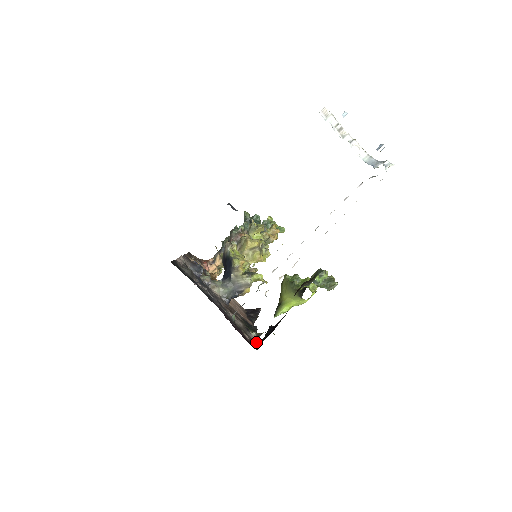
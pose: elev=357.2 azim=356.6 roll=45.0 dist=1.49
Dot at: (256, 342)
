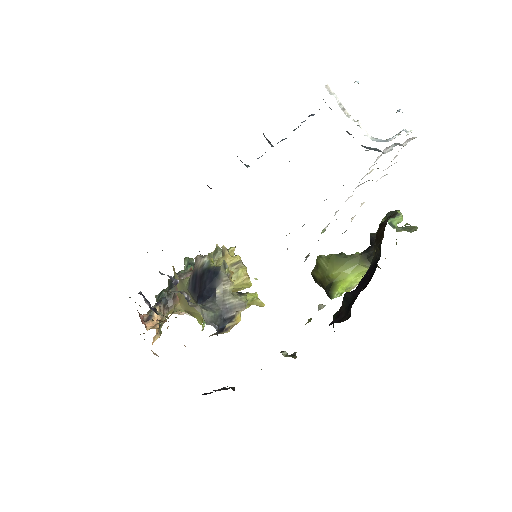
Dot at: occluded
